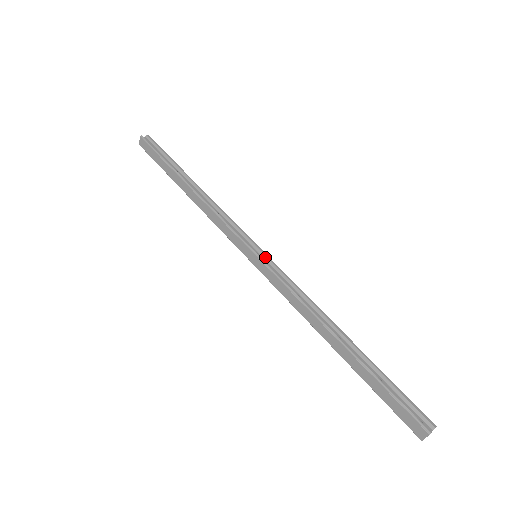
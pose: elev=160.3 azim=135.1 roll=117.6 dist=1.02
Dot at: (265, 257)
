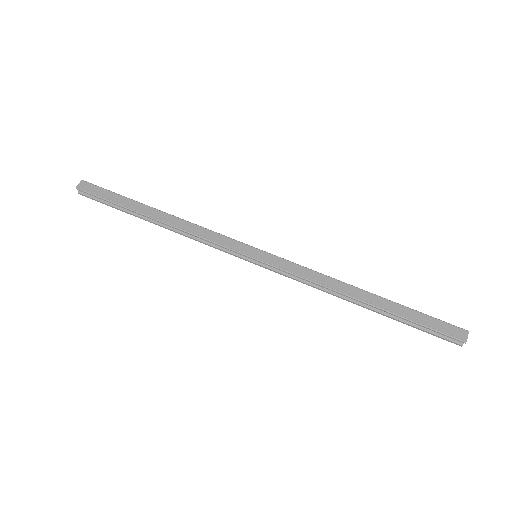
Dot at: occluded
